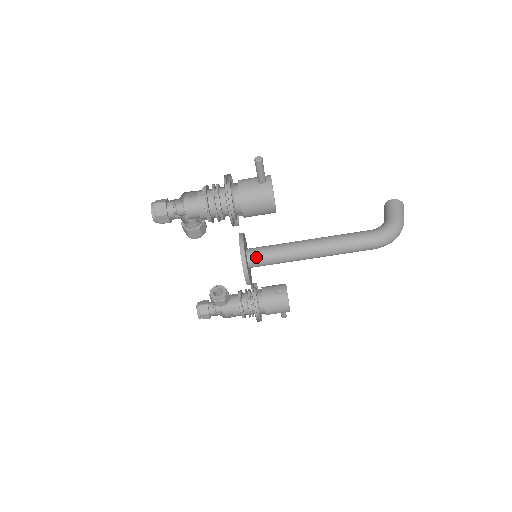
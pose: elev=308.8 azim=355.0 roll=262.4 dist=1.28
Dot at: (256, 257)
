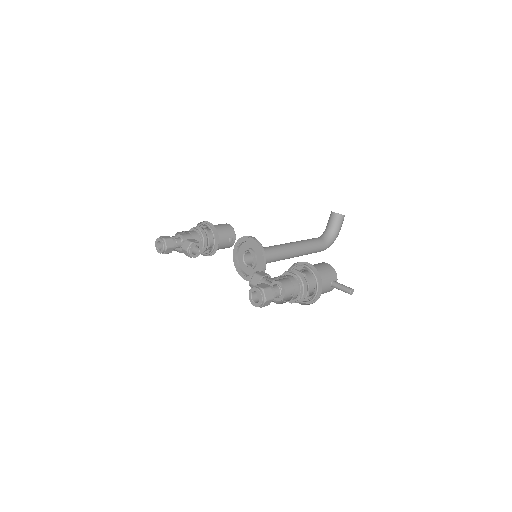
Dot at: occluded
